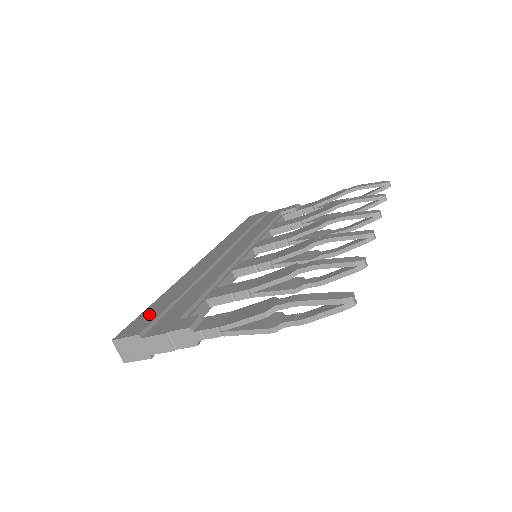
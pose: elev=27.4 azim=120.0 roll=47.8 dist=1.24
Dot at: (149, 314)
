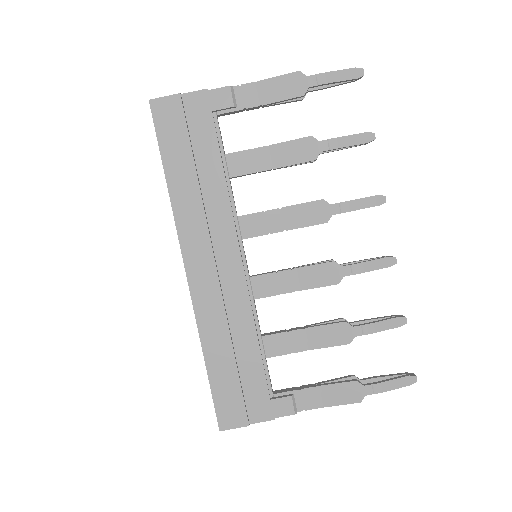
Dot at: occluded
